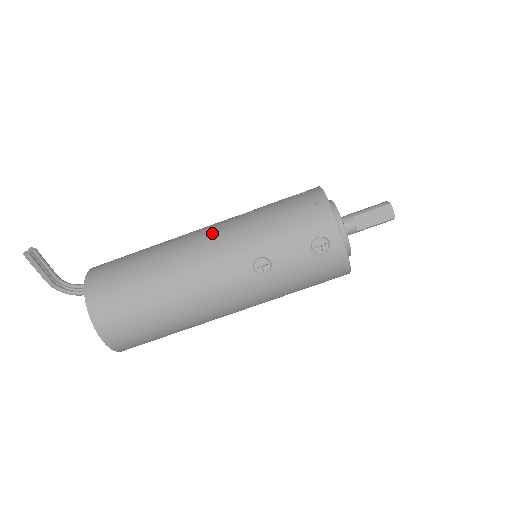
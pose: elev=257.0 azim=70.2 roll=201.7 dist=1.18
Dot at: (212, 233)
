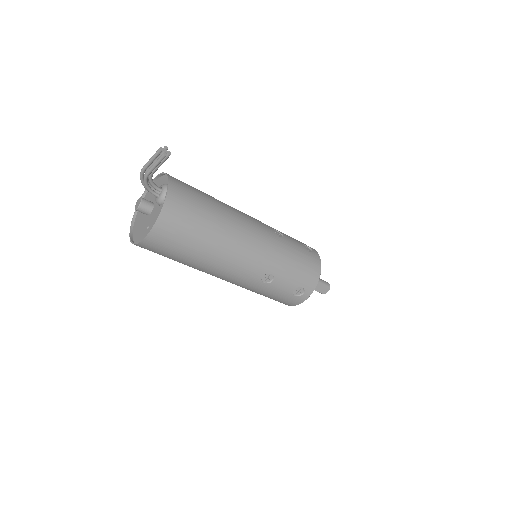
Dot at: (260, 235)
